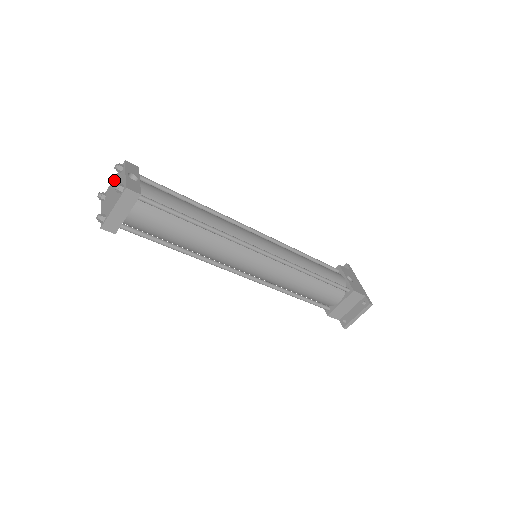
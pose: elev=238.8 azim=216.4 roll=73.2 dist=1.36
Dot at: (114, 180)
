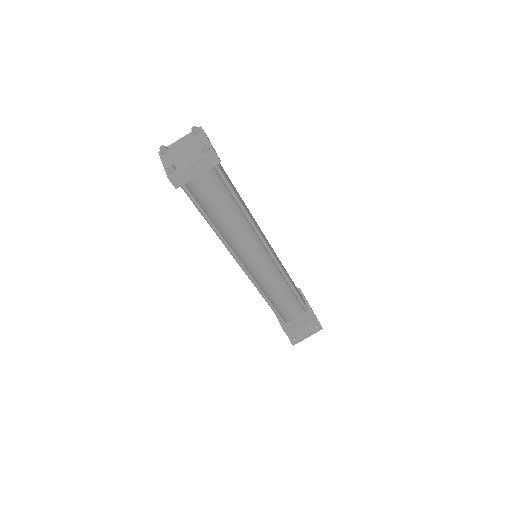
Dot at: (183, 139)
